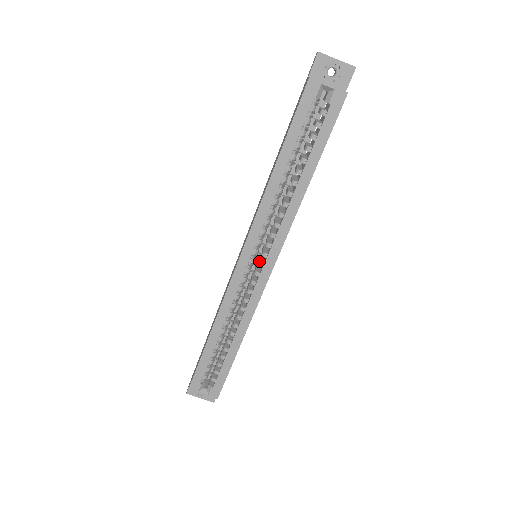
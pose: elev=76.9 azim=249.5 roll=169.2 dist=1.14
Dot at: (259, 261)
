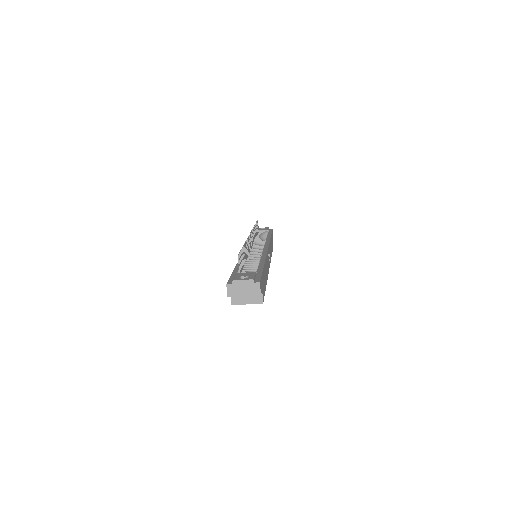
Dot at: occluded
